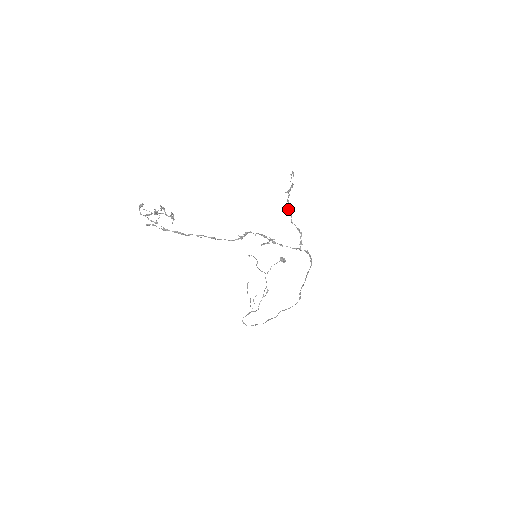
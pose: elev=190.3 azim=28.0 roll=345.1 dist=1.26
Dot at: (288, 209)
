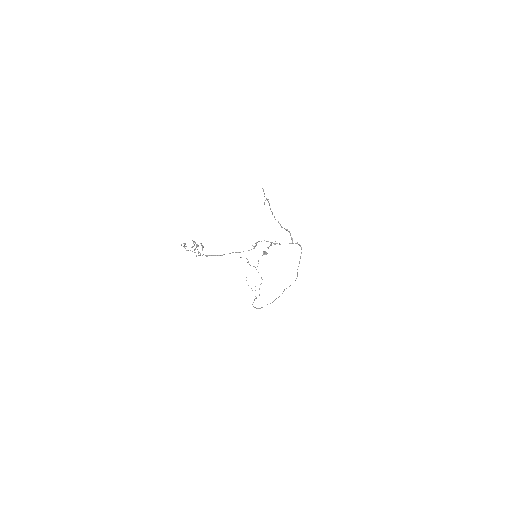
Dot at: occluded
